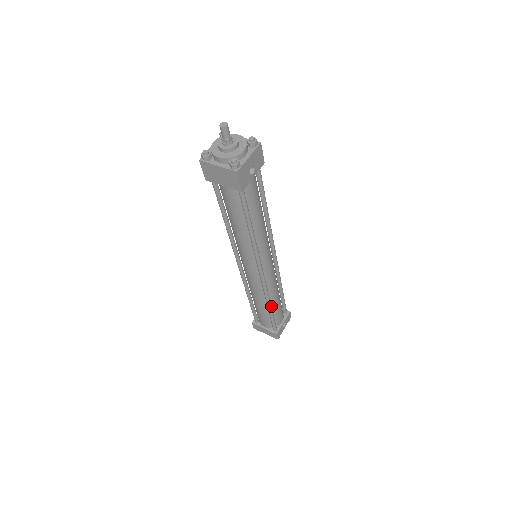
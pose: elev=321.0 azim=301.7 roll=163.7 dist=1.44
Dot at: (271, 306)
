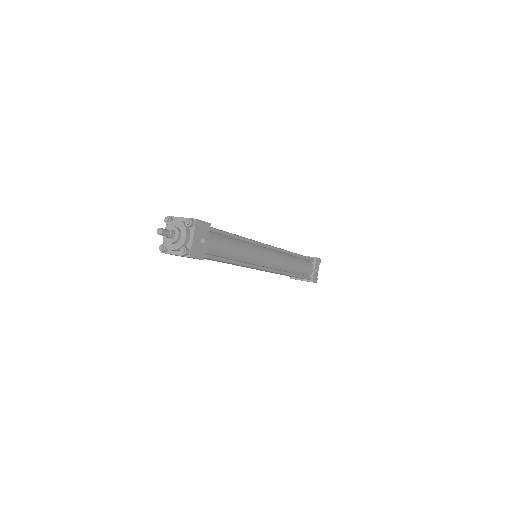
Dot at: (293, 274)
